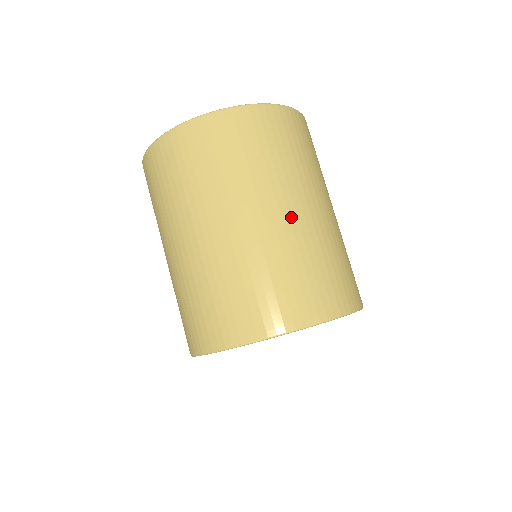
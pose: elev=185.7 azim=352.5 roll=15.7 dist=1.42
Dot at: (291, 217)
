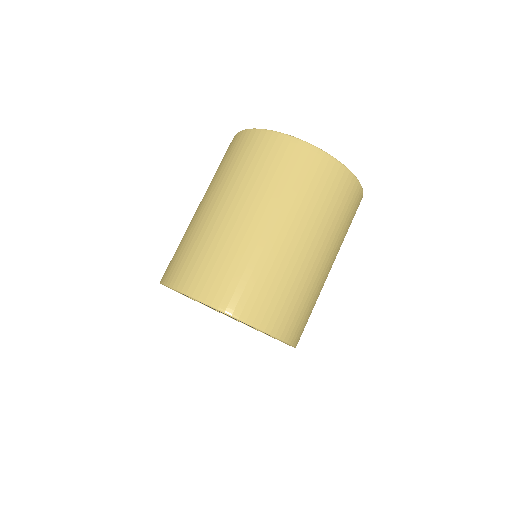
Dot at: (226, 216)
